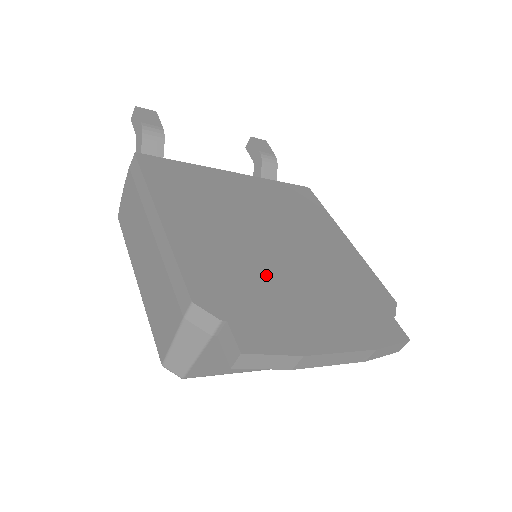
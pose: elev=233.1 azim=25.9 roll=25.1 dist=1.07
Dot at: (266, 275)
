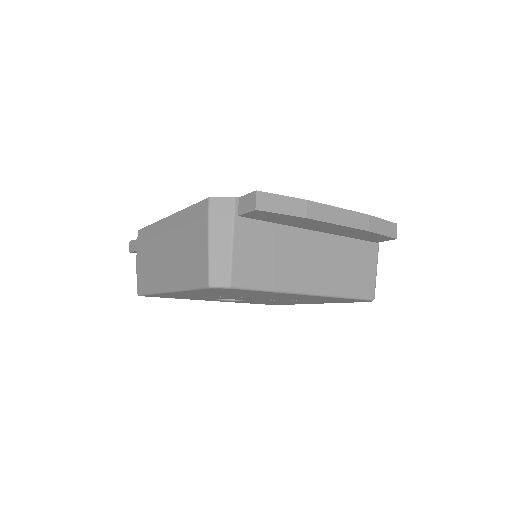
Dot at: occluded
